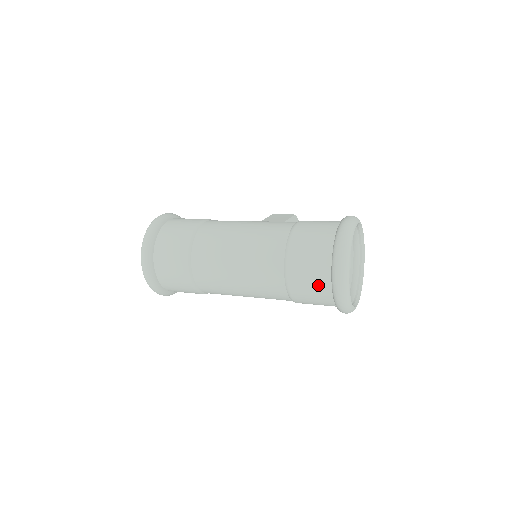
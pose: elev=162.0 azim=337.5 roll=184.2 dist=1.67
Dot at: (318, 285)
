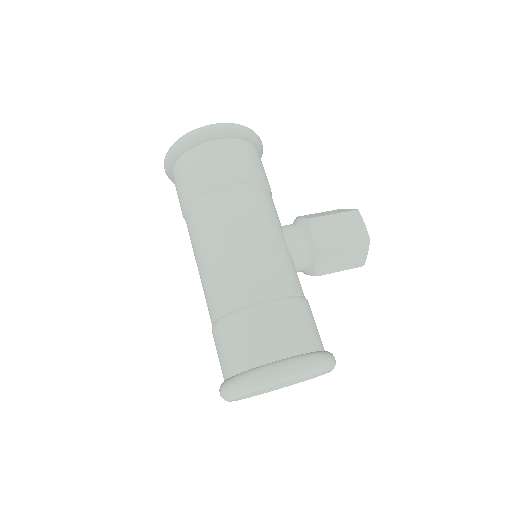
Dot at: occluded
